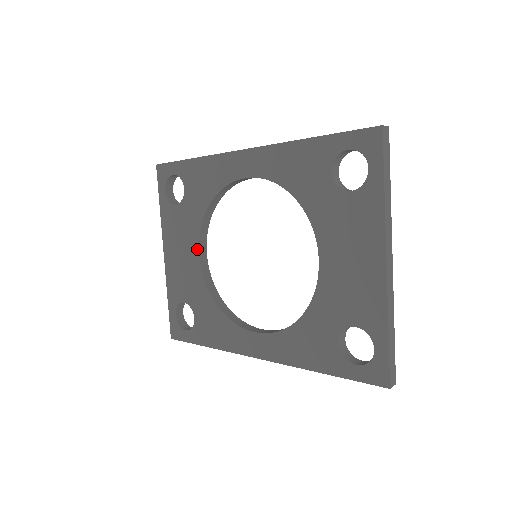
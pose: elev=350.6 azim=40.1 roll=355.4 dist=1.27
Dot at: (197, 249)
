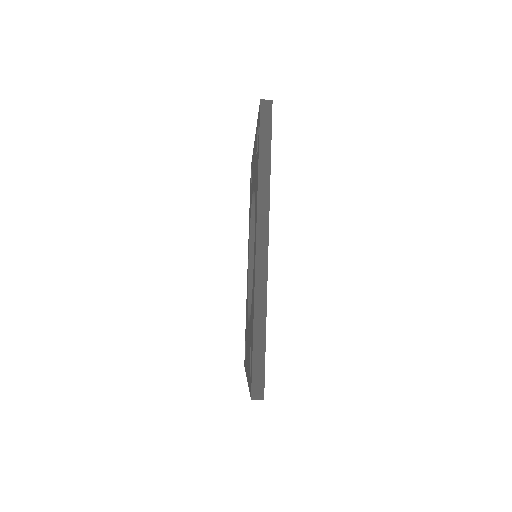
Dot at: (248, 325)
